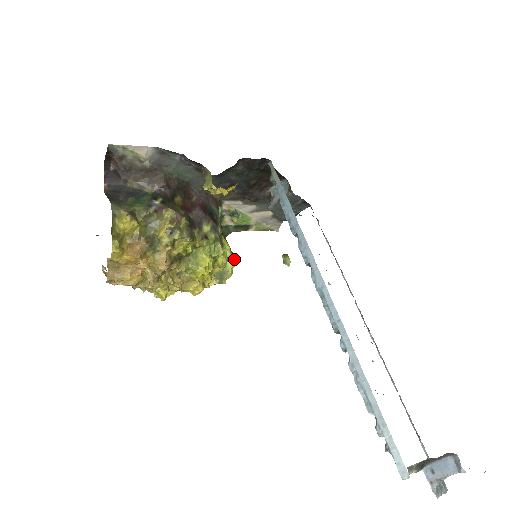
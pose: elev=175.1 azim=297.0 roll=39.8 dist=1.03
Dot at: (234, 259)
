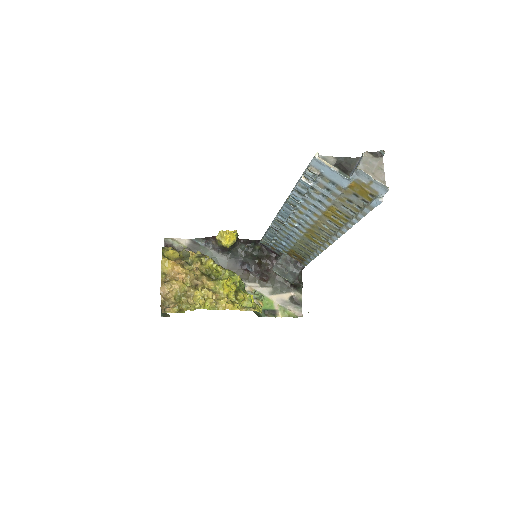
Dot at: (259, 306)
